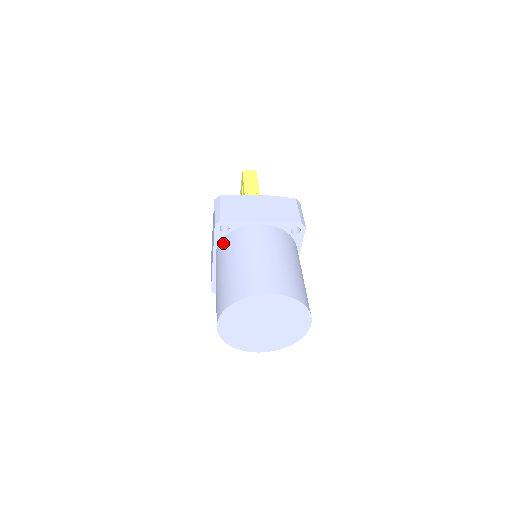
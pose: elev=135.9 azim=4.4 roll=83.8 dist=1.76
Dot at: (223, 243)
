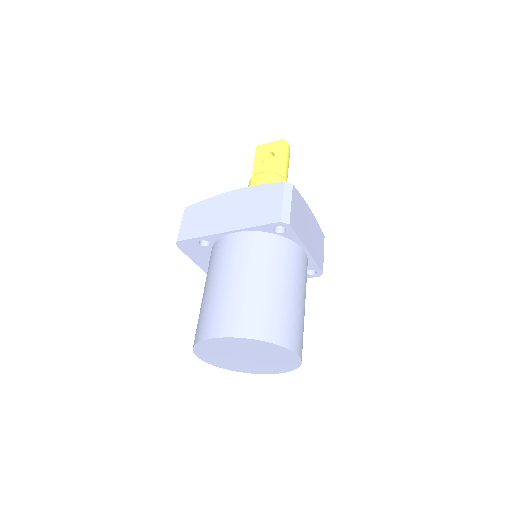
Dot at: (265, 240)
